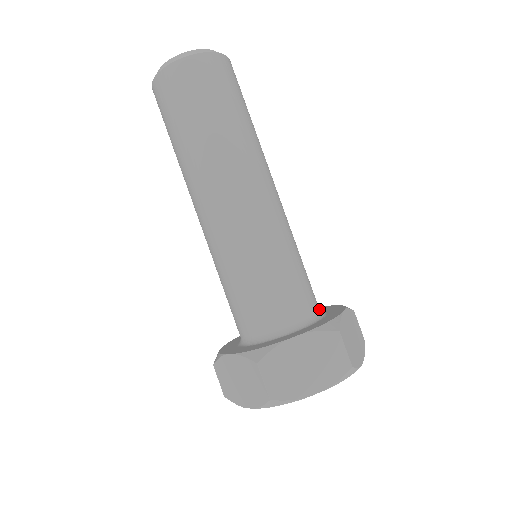
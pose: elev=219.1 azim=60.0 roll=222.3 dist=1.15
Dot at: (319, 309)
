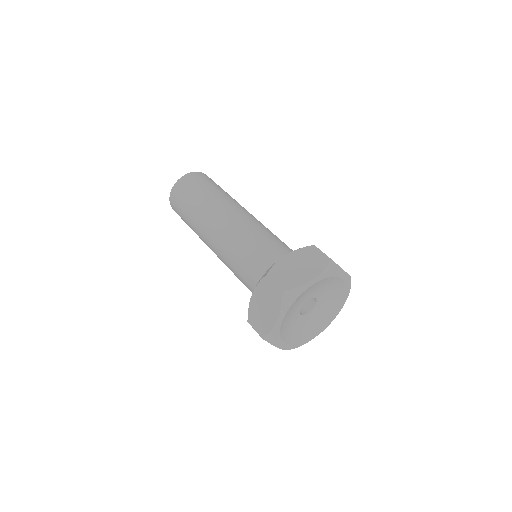
Dot at: occluded
